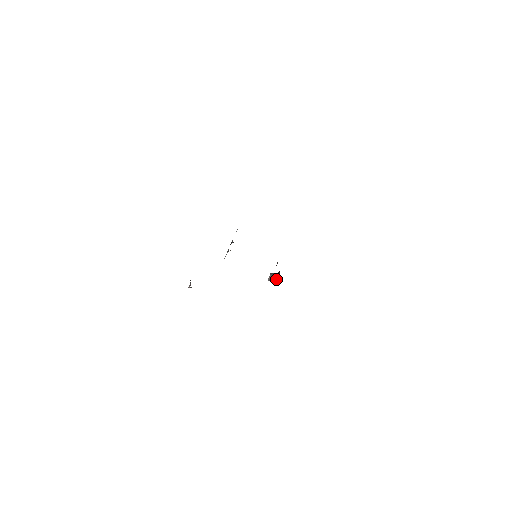
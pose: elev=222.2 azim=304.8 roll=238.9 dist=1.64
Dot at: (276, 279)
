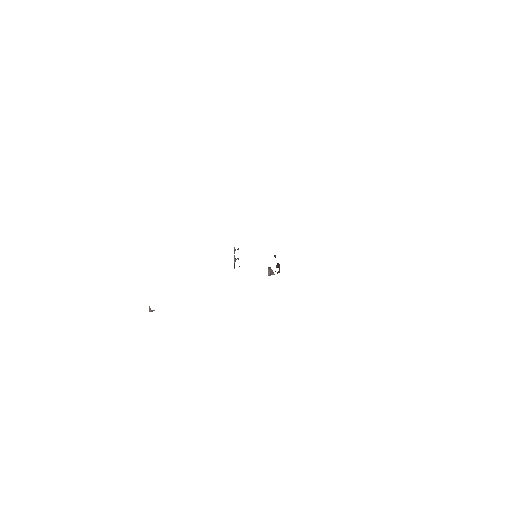
Dot at: (278, 271)
